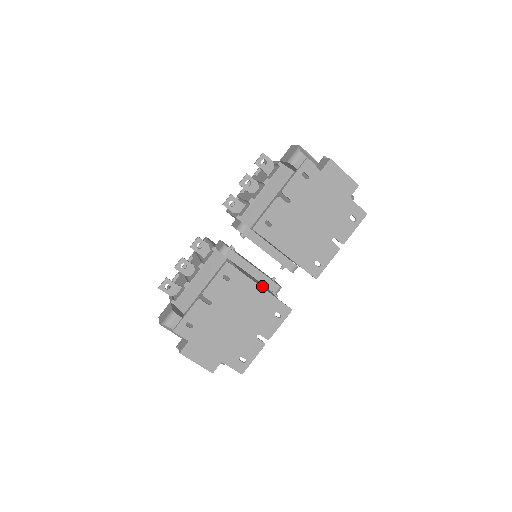
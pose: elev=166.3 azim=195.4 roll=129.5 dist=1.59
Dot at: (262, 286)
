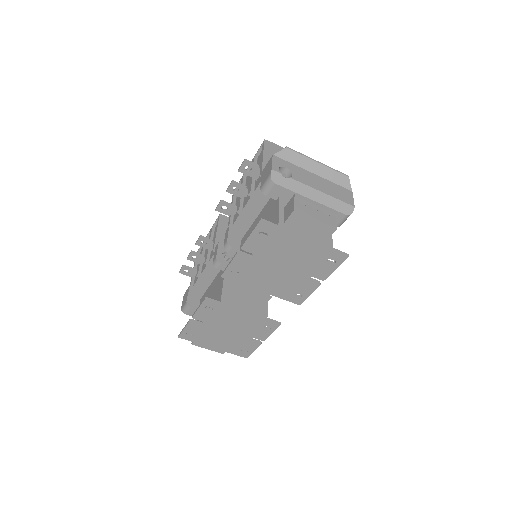
Dot at: (250, 304)
